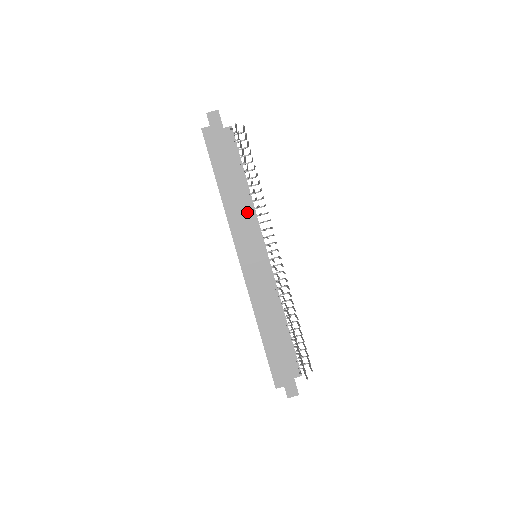
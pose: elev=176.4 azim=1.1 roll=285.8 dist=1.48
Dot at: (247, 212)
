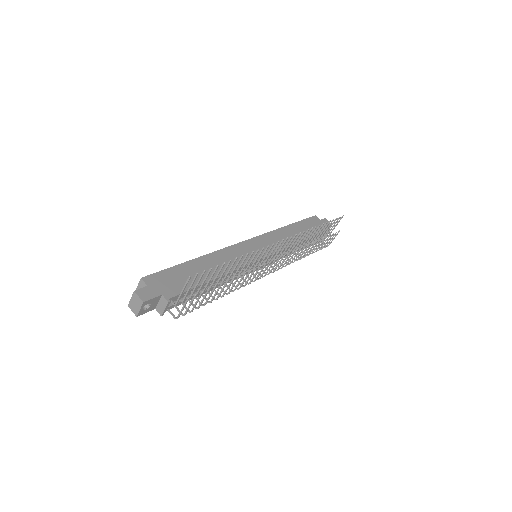
Dot at: occluded
